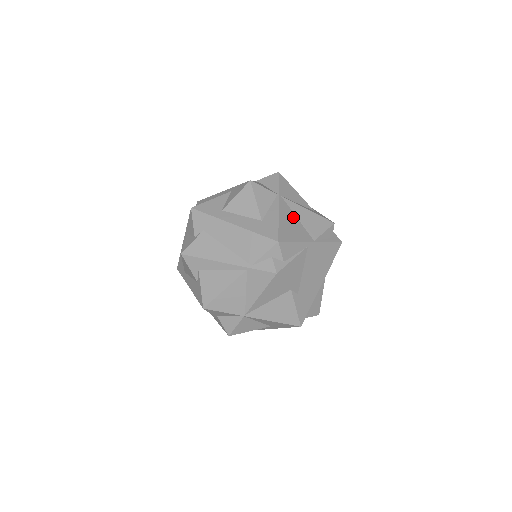
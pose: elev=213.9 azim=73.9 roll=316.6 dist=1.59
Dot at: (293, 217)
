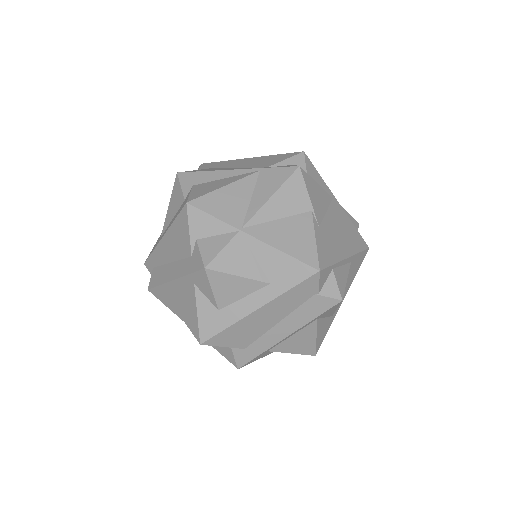
Dot at: occluded
